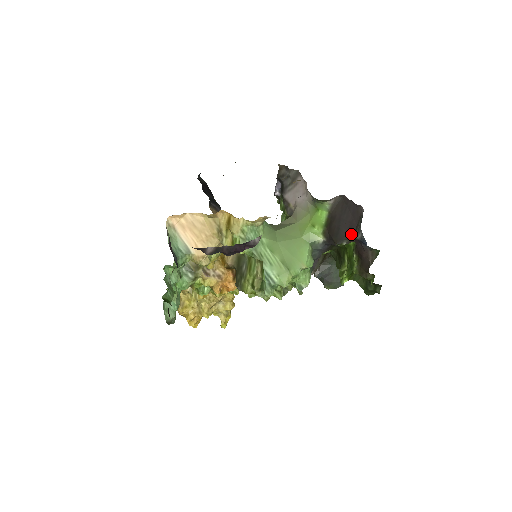
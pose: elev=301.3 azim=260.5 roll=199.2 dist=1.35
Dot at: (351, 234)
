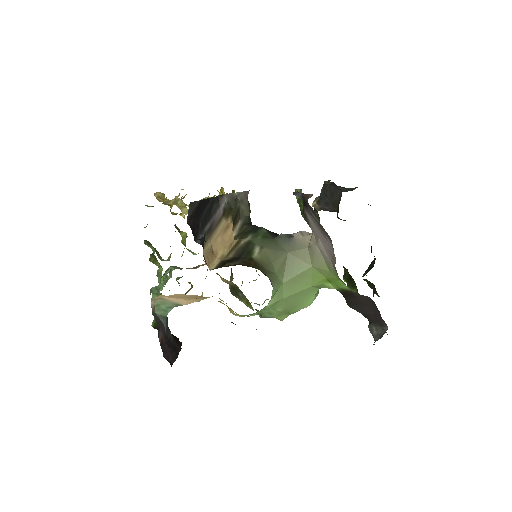
Dot at: (366, 316)
